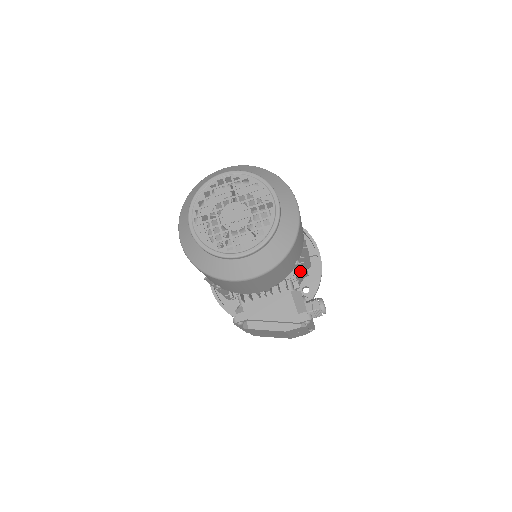
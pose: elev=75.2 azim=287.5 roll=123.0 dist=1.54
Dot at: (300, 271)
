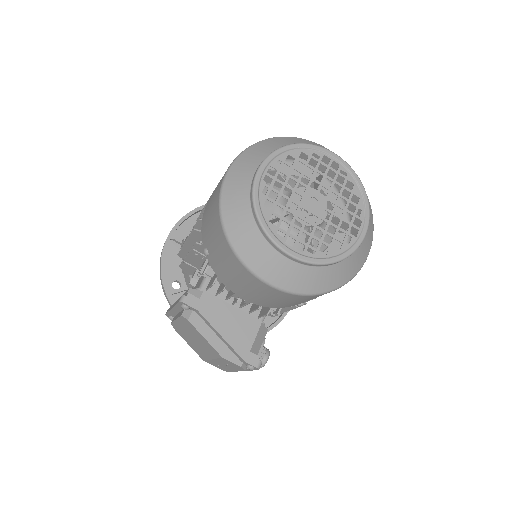
Dot at: occluded
